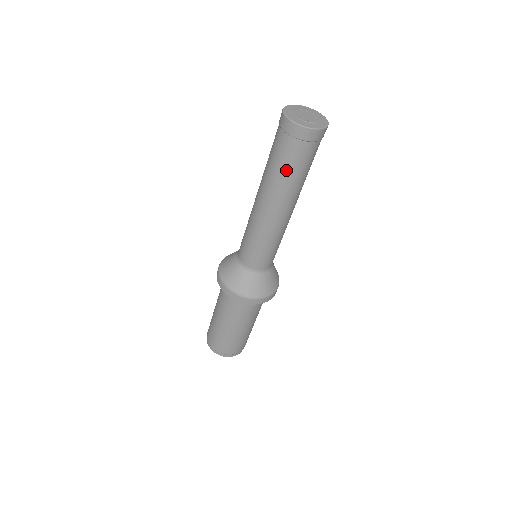
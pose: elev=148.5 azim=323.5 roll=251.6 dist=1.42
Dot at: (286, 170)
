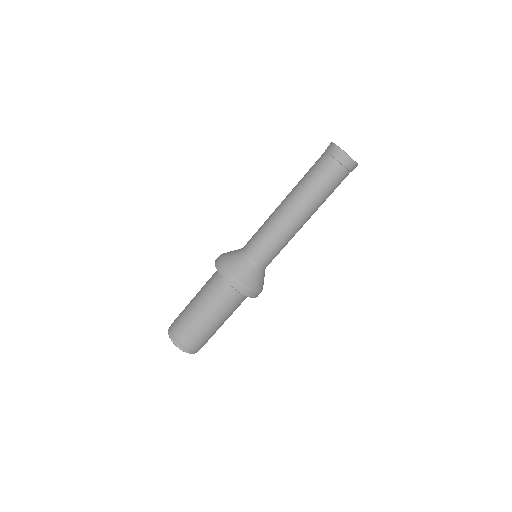
Dot at: (331, 192)
